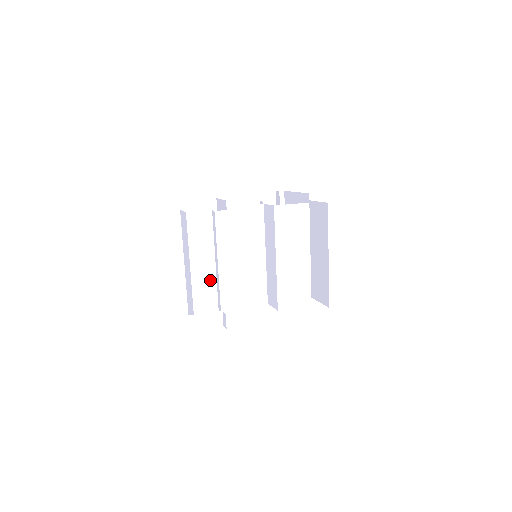
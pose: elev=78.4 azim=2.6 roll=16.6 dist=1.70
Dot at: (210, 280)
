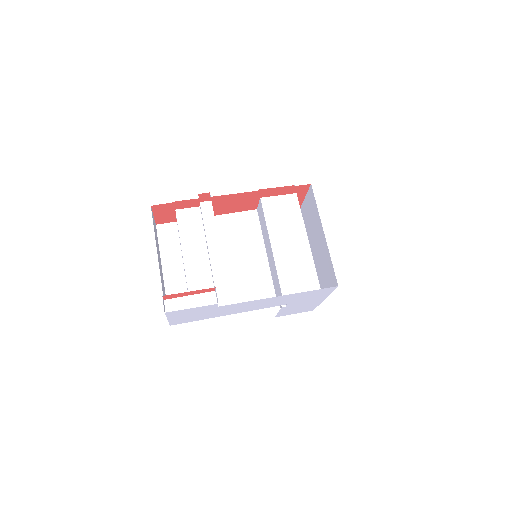
Dot at: (204, 270)
